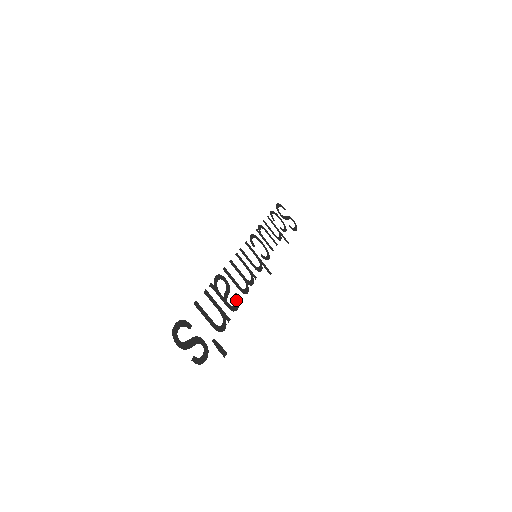
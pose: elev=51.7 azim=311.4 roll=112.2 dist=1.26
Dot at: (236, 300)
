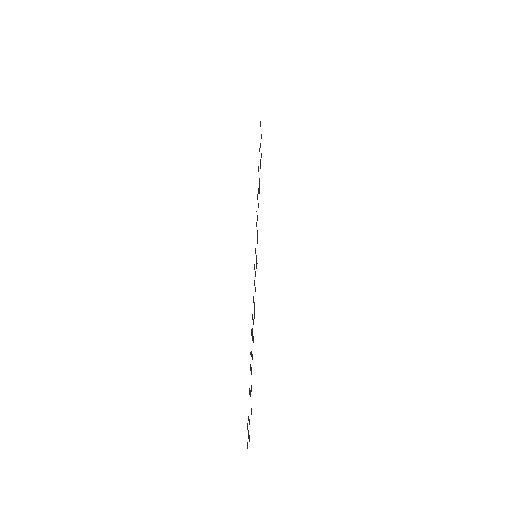
Dot at: (253, 342)
